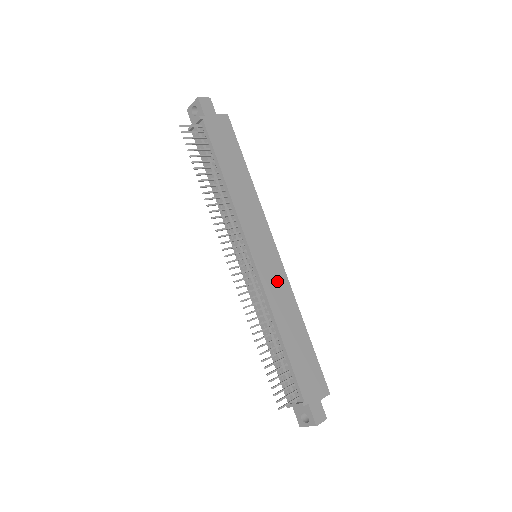
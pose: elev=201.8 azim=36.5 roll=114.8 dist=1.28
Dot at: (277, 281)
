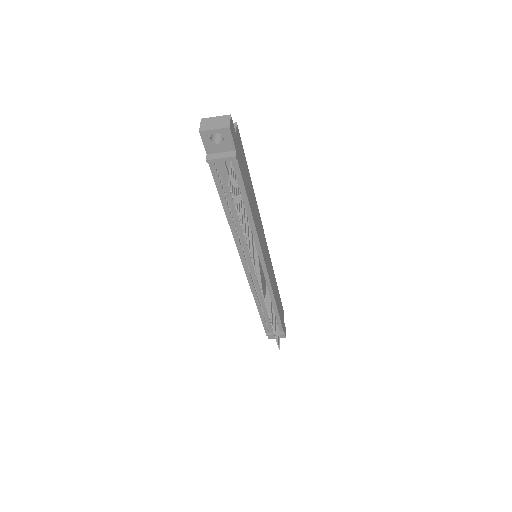
Dot at: (270, 268)
